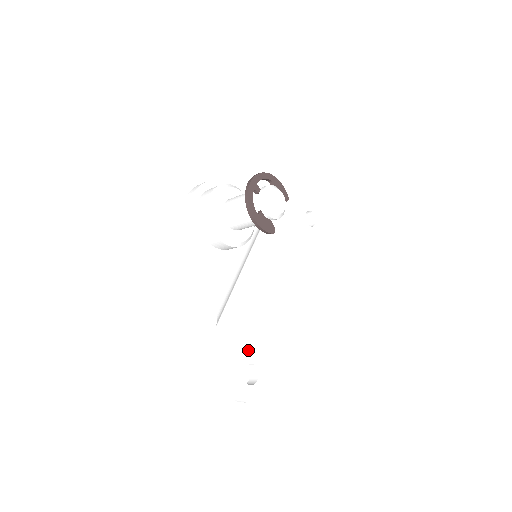
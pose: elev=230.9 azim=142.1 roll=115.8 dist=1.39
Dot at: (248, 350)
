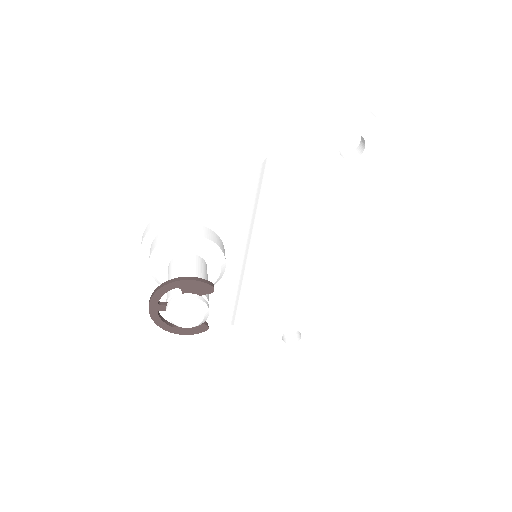
Dot at: (281, 324)
